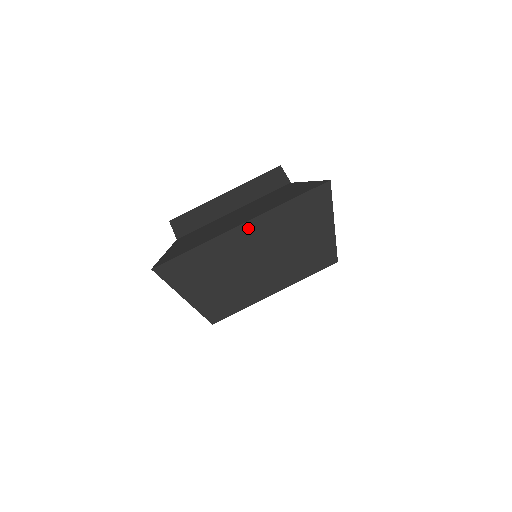
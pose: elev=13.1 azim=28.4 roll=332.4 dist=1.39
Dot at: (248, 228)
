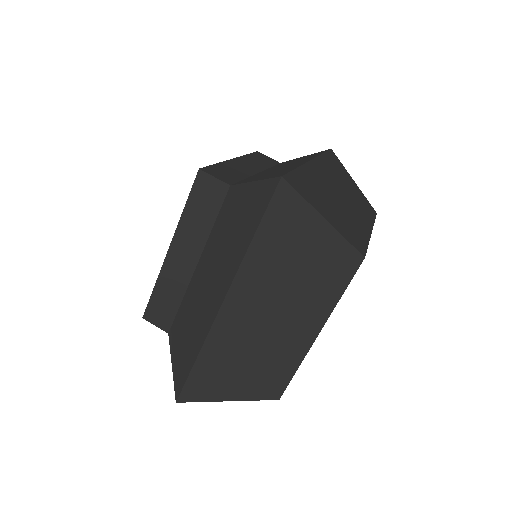
Dot at: (319, 164)
